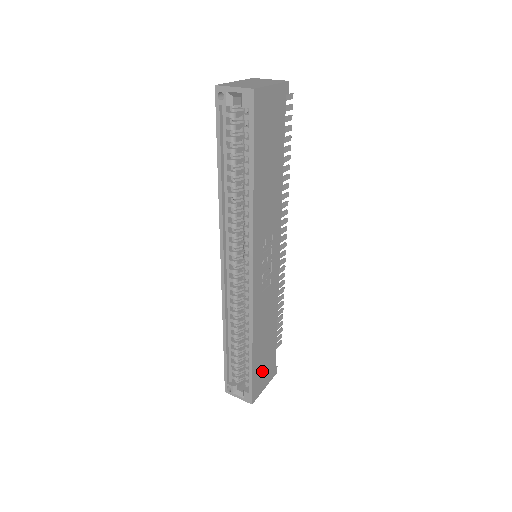
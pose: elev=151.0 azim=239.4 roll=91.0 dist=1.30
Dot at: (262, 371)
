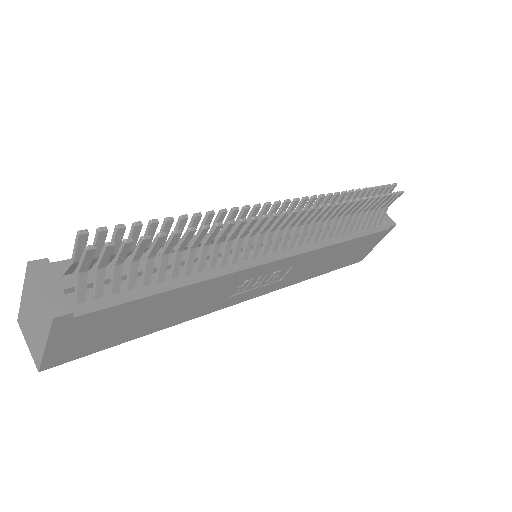
Dot at: (356, 253)
